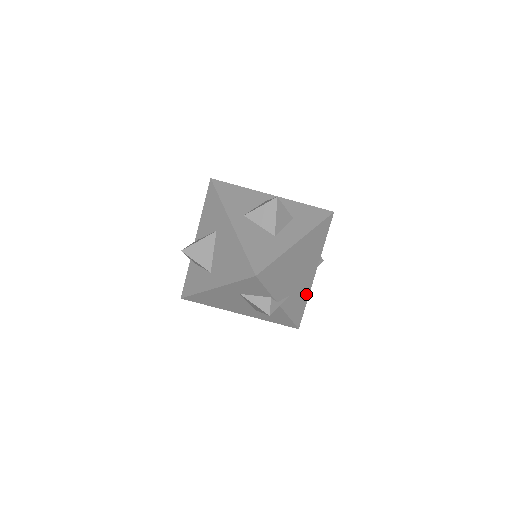
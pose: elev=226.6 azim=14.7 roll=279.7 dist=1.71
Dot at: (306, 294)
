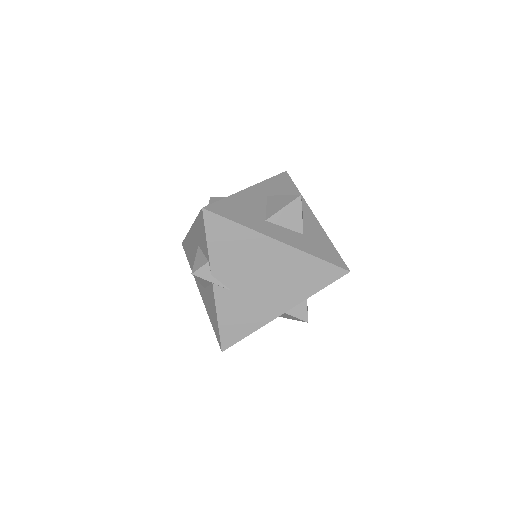
Dot at: (256, 322)
